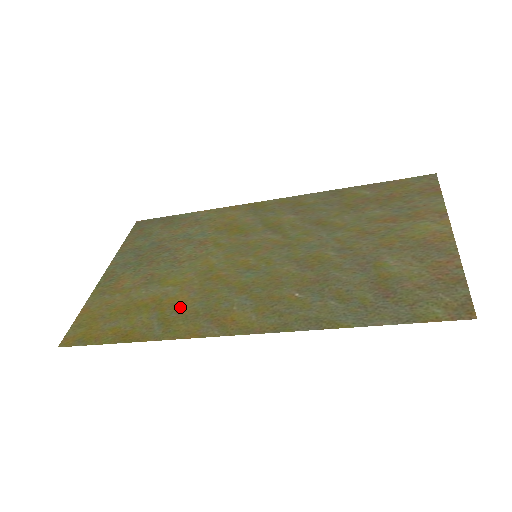
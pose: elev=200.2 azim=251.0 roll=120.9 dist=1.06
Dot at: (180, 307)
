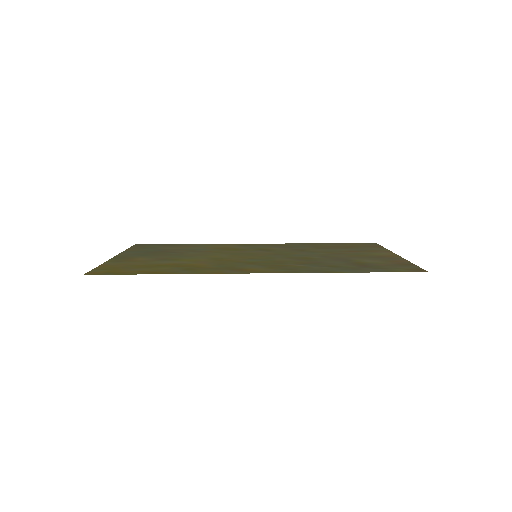
Dot at: (200, 266)
